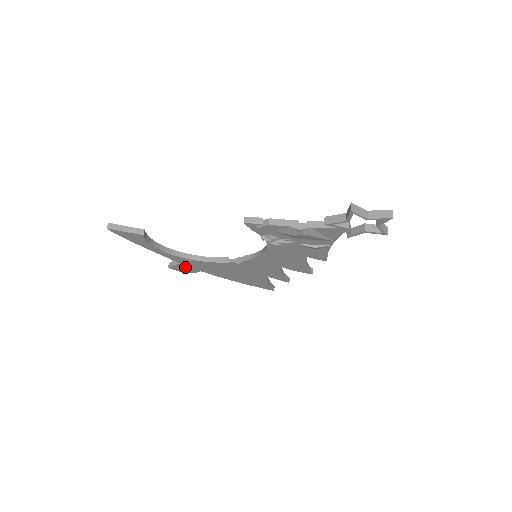
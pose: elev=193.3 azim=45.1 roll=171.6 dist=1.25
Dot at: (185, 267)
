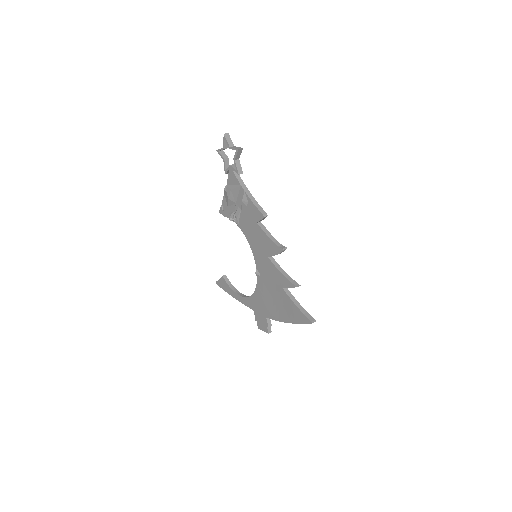
Dot at: (259, 317)
